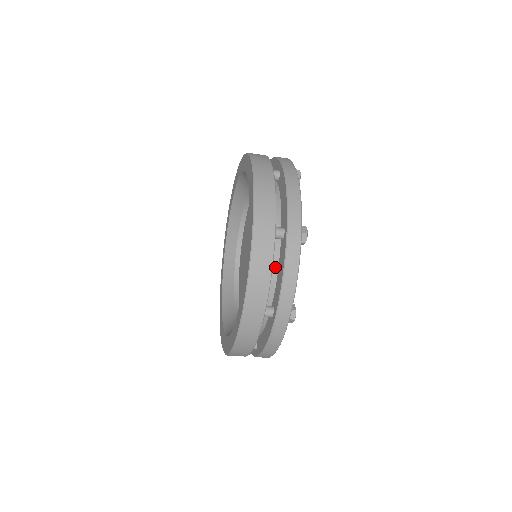
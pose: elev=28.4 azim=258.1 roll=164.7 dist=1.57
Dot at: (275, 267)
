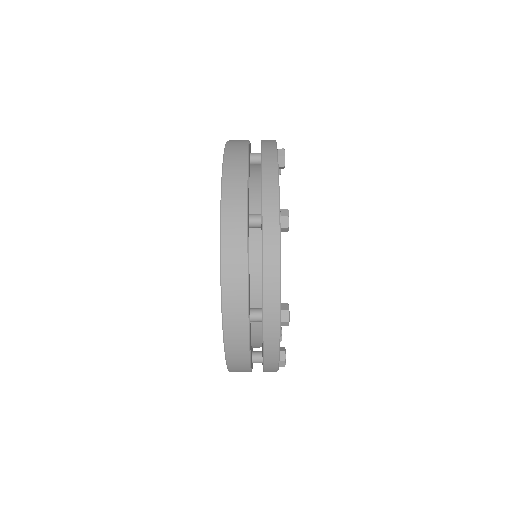
Dot at: (258, 185)
